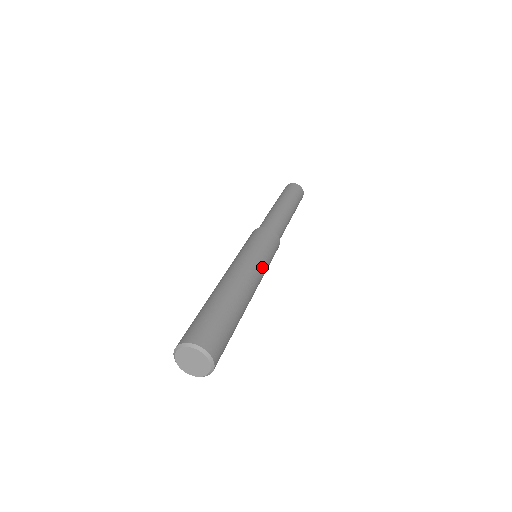
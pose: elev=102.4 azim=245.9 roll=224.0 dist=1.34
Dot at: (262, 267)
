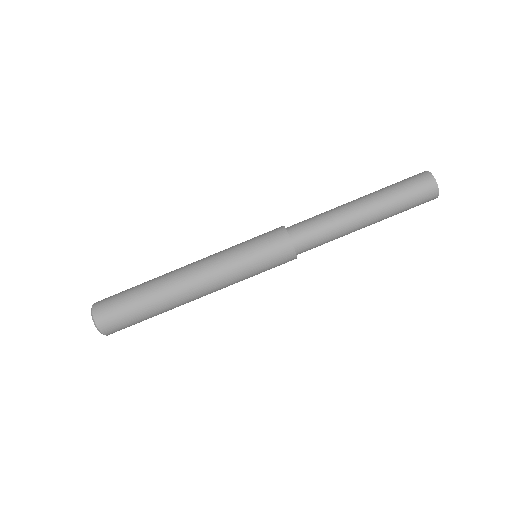
Dot at: (234, 283)
